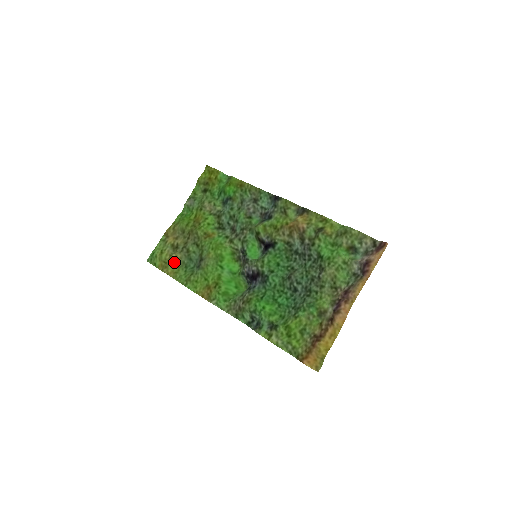
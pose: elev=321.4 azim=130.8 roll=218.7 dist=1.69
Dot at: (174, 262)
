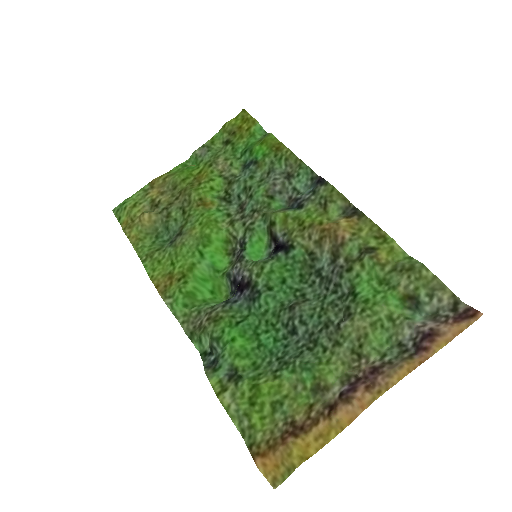
Dot at: (143, 224)
